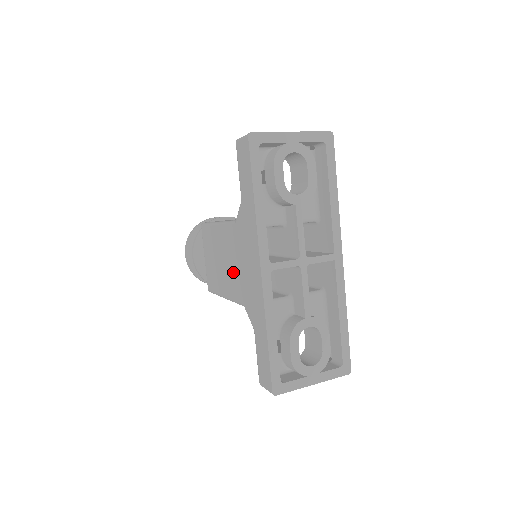
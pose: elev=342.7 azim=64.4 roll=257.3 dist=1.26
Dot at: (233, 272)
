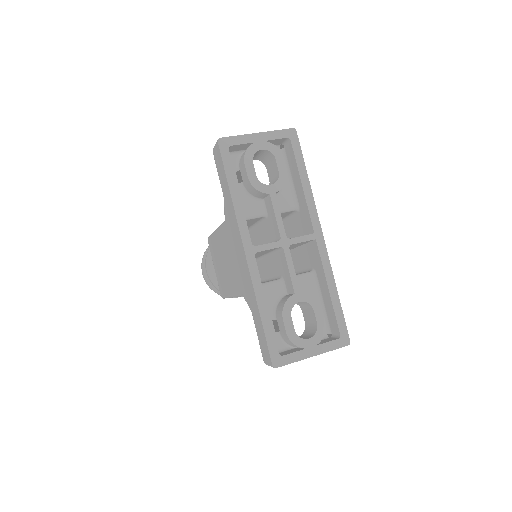
Dot at: (231, 268)
